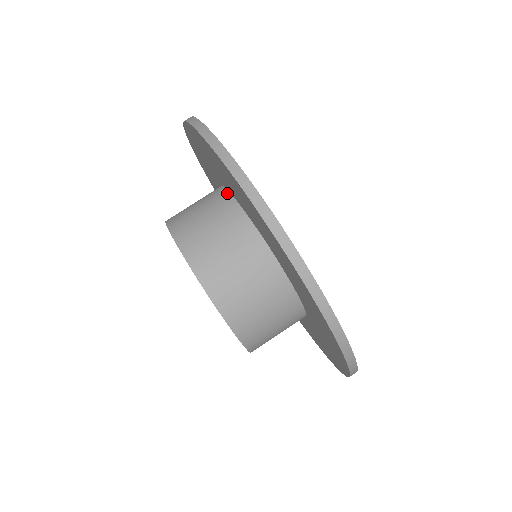
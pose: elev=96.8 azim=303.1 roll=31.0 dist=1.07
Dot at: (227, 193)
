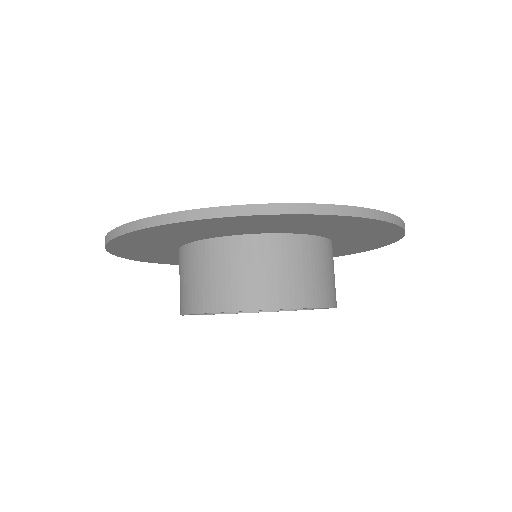
Dot at: (181, 249)
